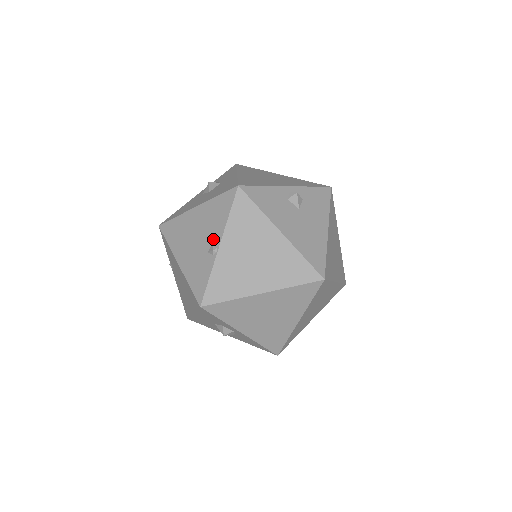
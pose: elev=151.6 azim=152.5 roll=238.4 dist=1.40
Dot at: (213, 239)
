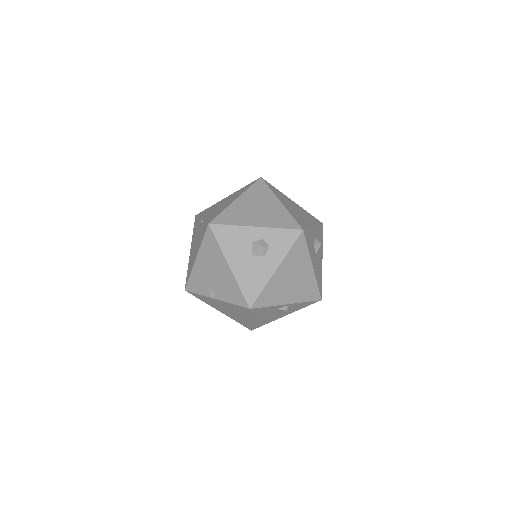
Dot at: (217, 292)
